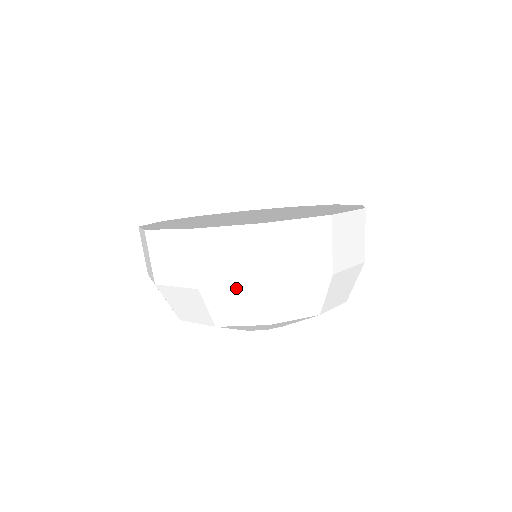
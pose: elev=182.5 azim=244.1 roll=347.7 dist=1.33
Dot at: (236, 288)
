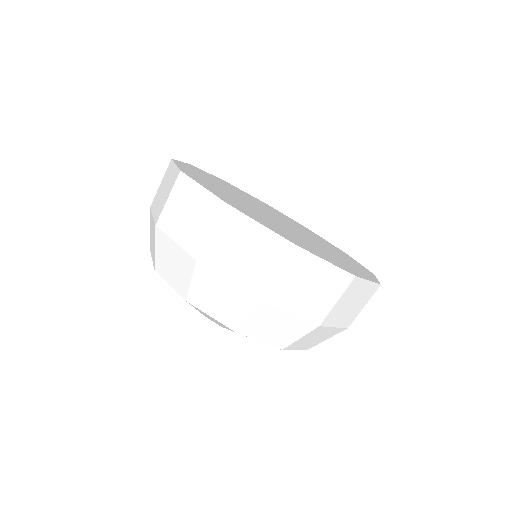
Dot at: (177, 244)
